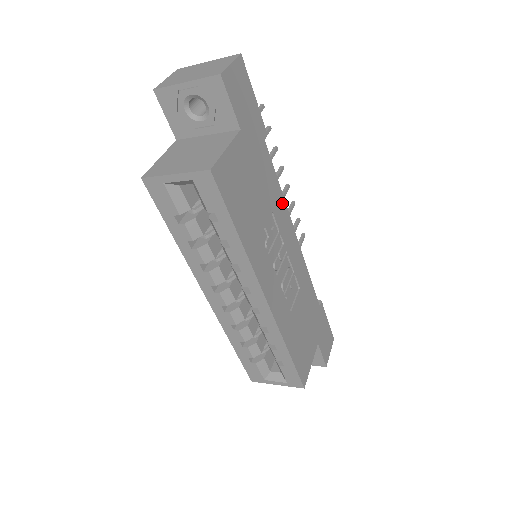
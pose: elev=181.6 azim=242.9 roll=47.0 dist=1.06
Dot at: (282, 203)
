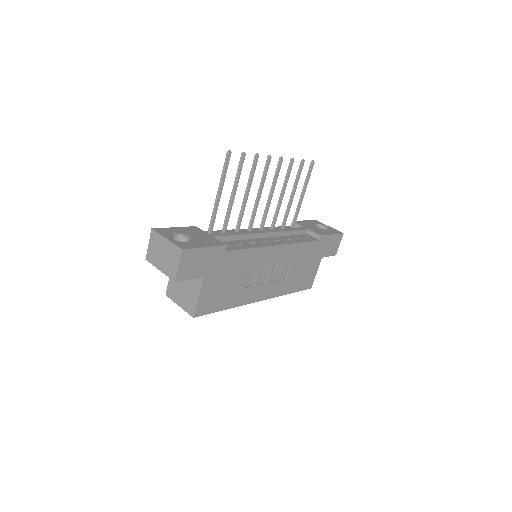
Dot at: (257, 252)
